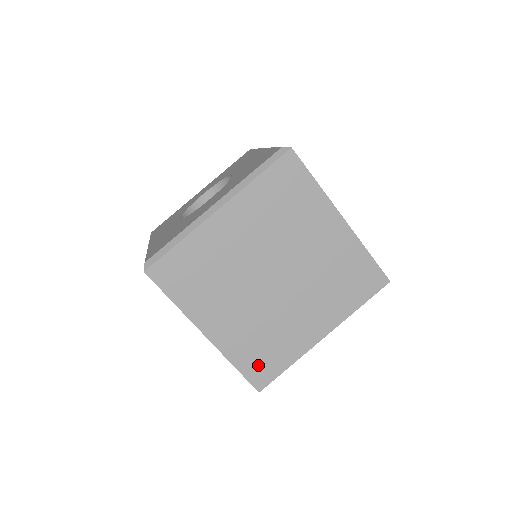
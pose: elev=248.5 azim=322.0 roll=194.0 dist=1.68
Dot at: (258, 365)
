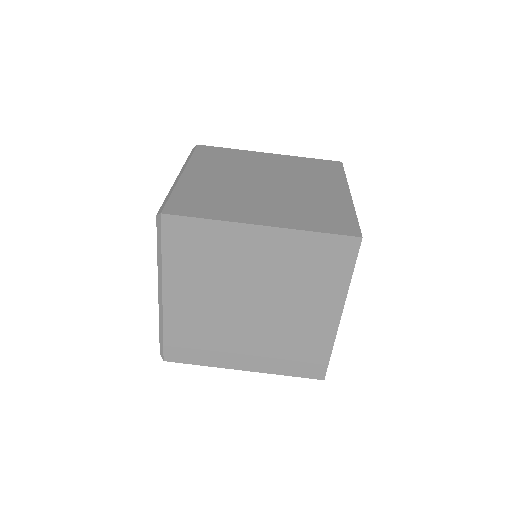
Dot at: (304, 365)
